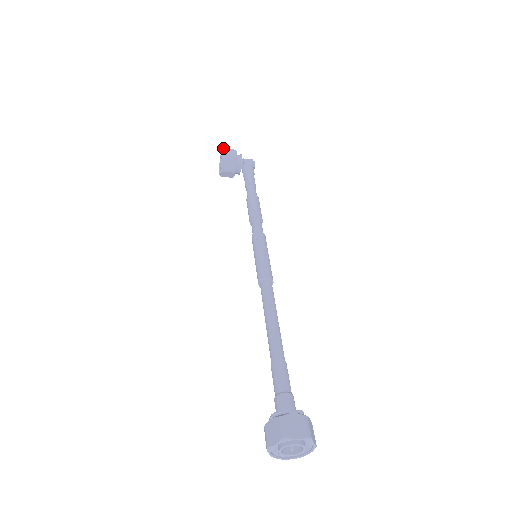
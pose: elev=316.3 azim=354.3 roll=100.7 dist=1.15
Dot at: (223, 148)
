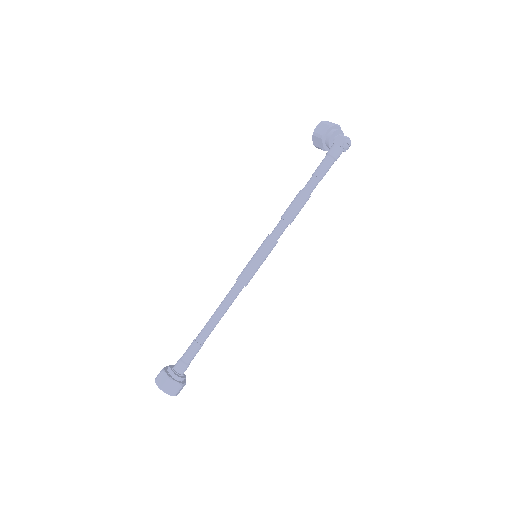
Dot at: (320, 122)
